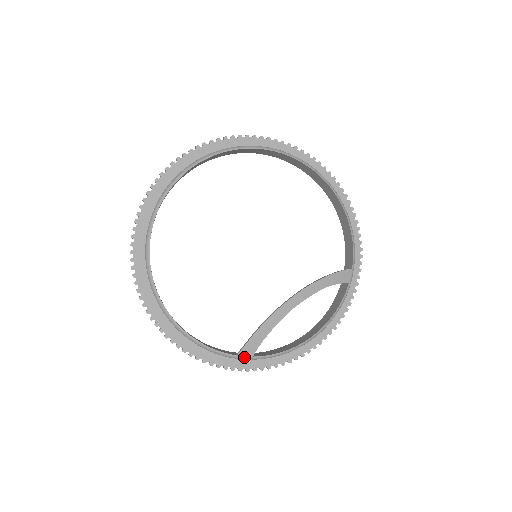
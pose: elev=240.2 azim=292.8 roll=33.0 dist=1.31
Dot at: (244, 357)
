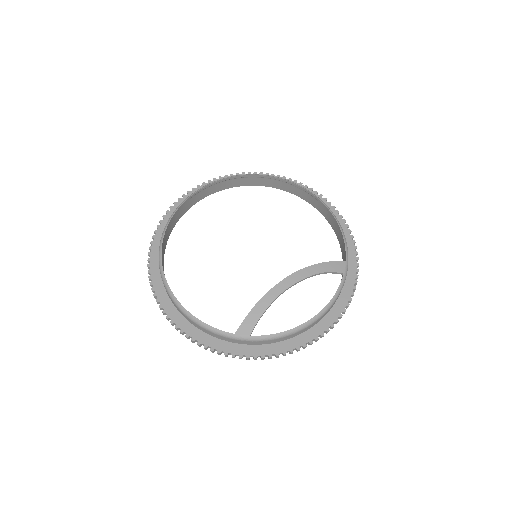
Dot at: (242, 336)
